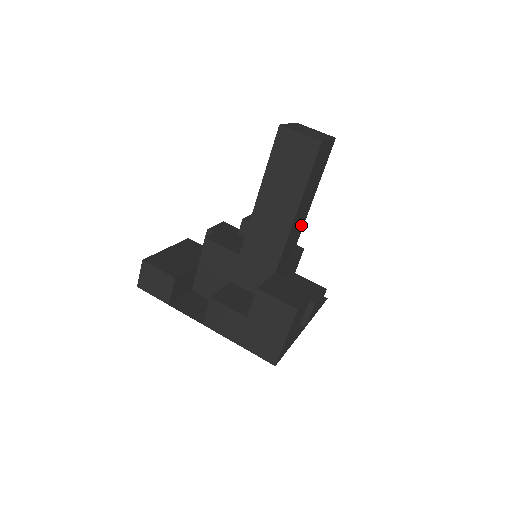
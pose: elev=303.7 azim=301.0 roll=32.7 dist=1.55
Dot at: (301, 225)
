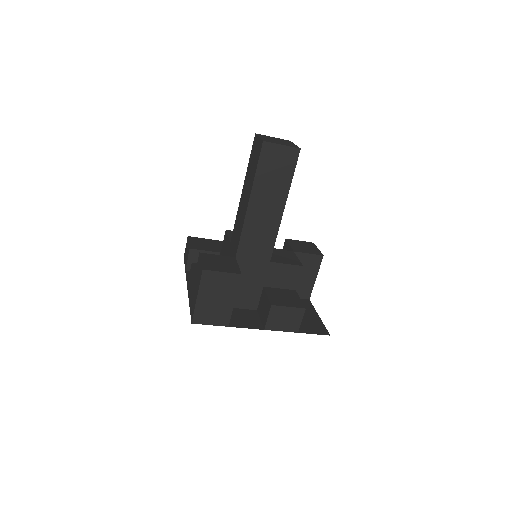
Dot at: (272, 226)
